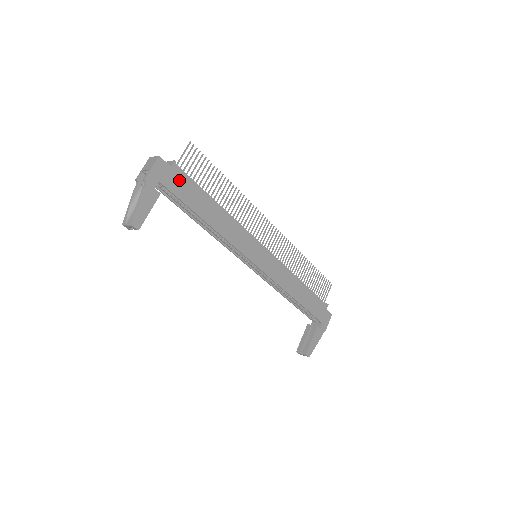
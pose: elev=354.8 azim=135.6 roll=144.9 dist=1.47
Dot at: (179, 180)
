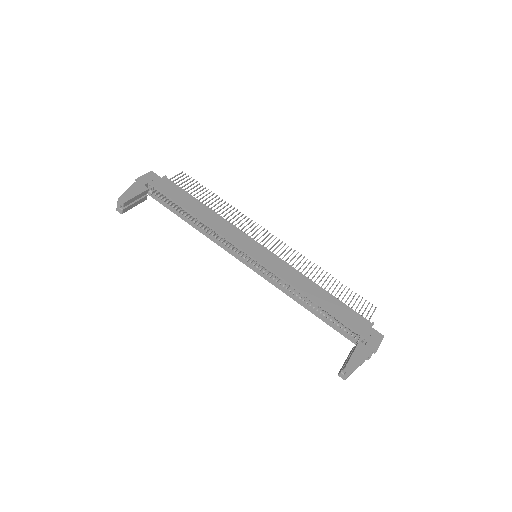
Dot at: (168, 186)
